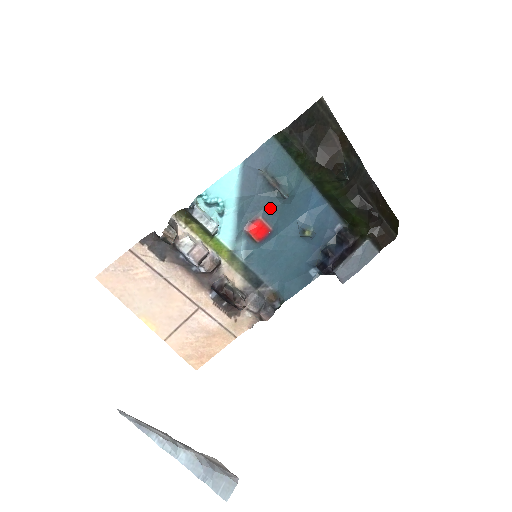
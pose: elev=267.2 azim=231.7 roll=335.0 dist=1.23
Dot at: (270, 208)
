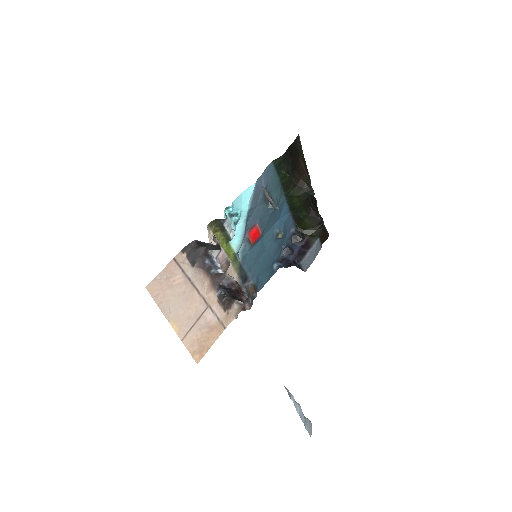
Dot at: (263, 217)
